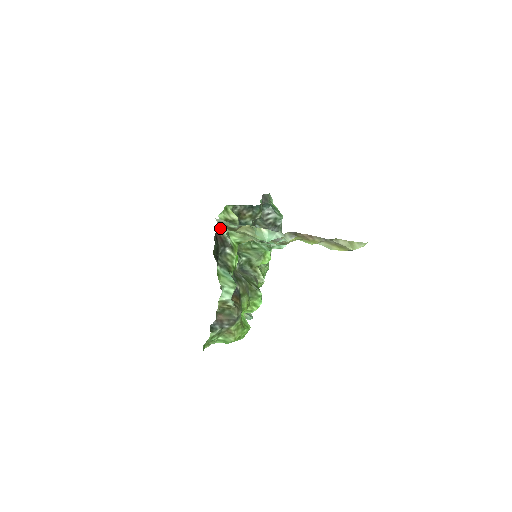
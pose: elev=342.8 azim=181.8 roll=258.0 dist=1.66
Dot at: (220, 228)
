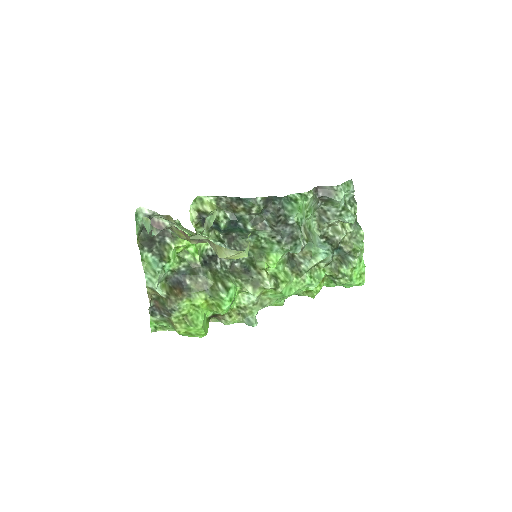
Dot at: (158, 217)
